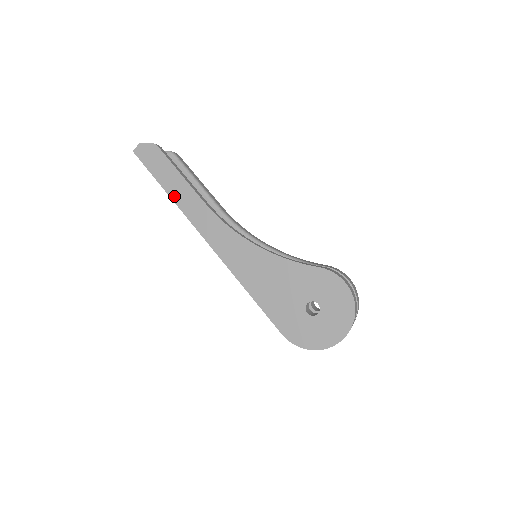
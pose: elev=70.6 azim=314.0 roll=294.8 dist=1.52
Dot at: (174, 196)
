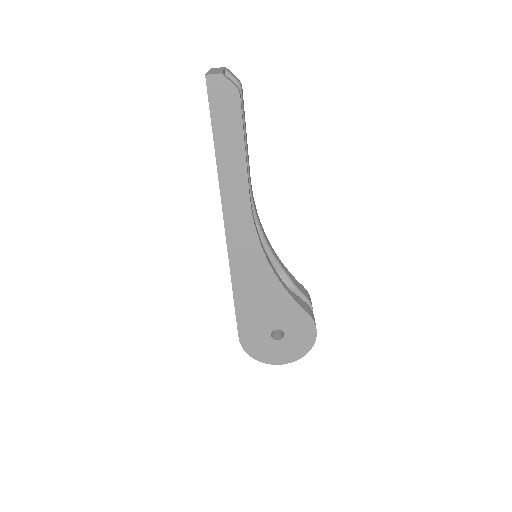
Dot at: (222, 165)
